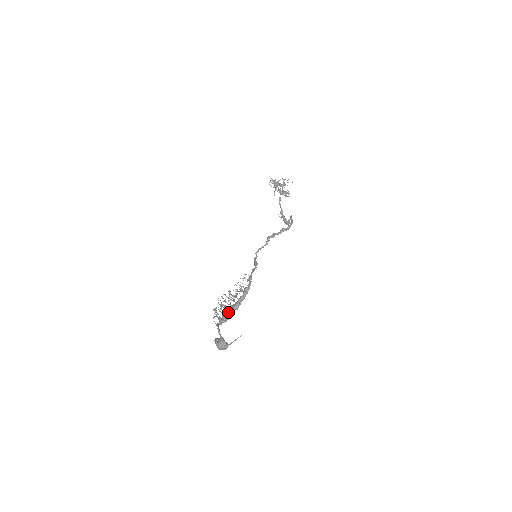
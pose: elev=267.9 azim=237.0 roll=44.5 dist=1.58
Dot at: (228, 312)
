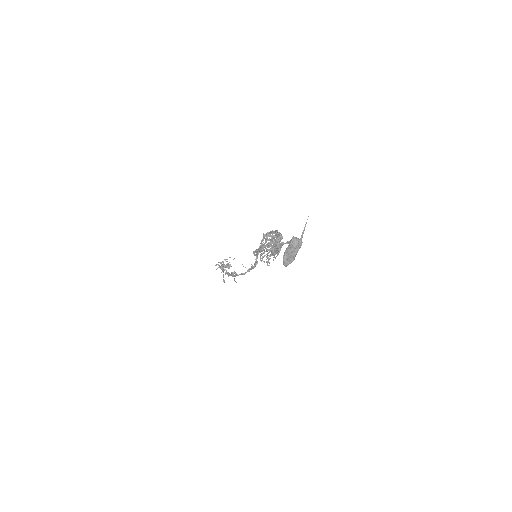
Dot at: occluded
